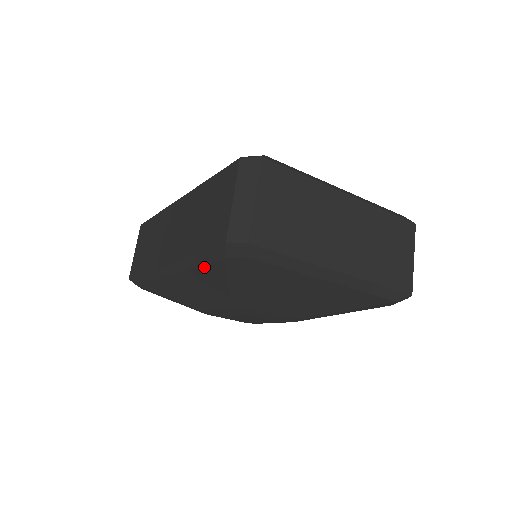
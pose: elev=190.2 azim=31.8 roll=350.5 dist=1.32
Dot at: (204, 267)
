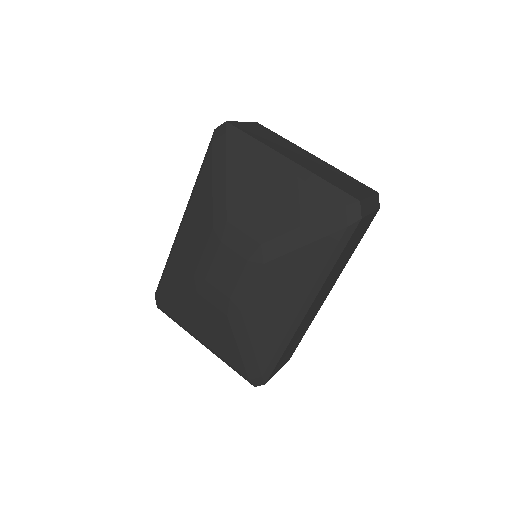
Dot at: (201, 177)
